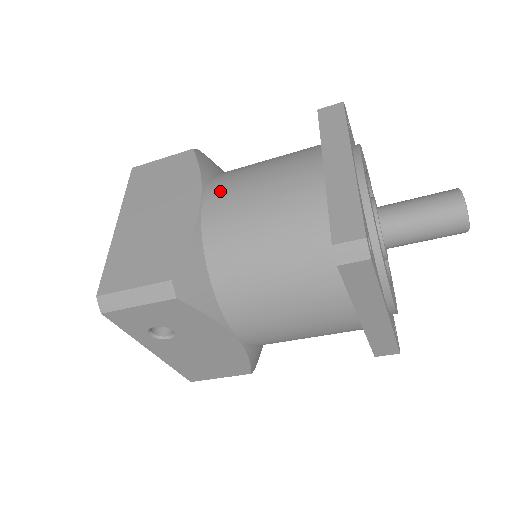
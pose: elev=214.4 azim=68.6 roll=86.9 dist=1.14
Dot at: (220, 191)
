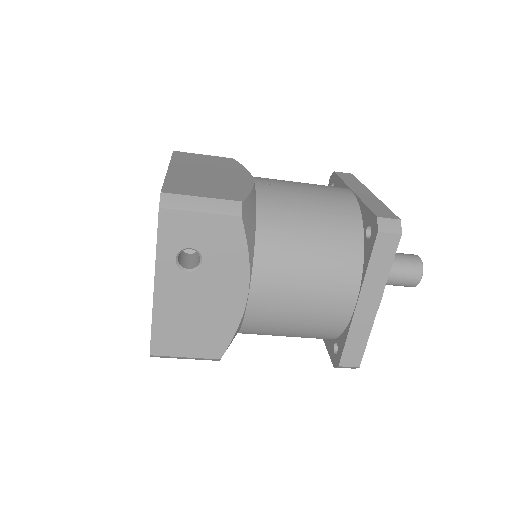
Dot at: (268, 179)
